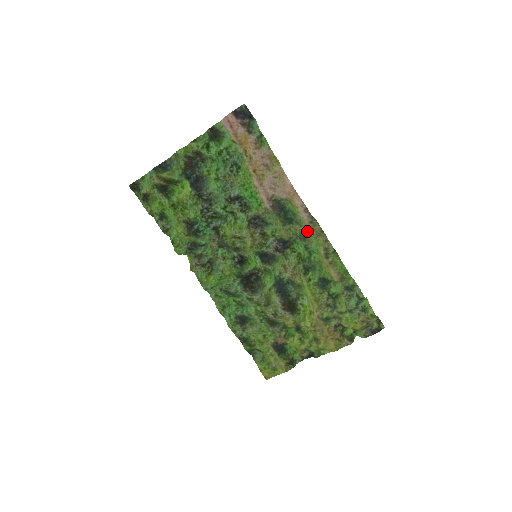
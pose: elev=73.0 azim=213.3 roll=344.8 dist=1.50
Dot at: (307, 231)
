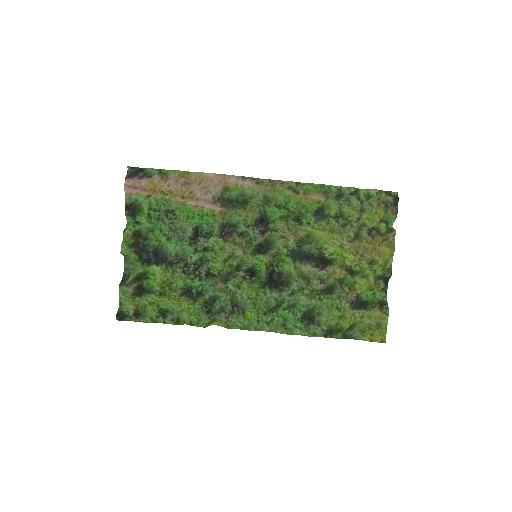
Dot at: (263, 193)
